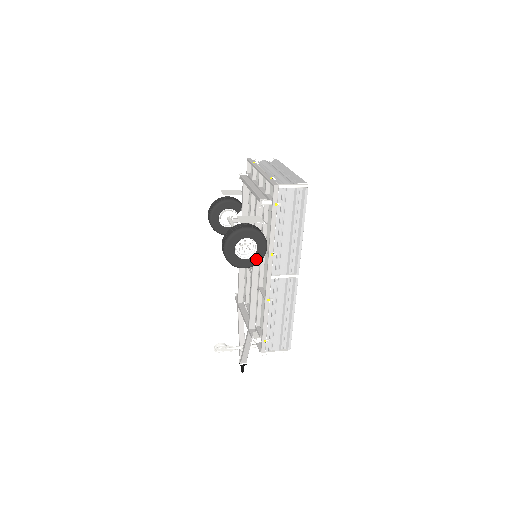
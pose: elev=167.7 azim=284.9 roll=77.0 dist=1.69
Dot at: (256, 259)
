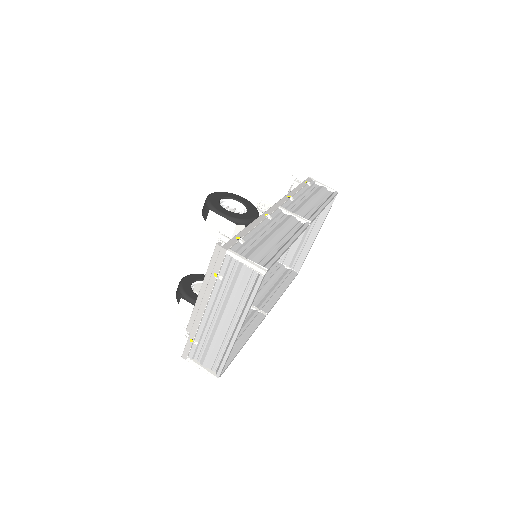
Dot at: occluded
